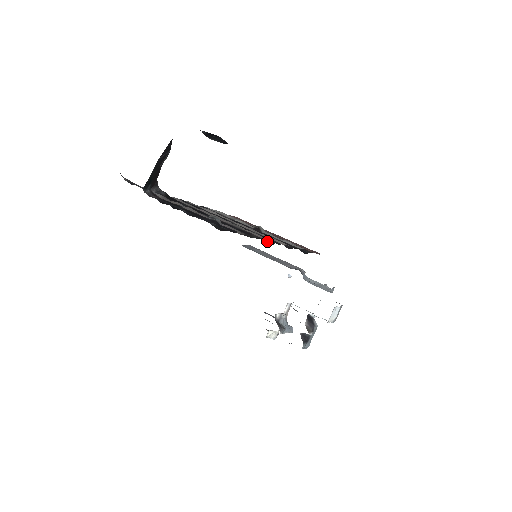
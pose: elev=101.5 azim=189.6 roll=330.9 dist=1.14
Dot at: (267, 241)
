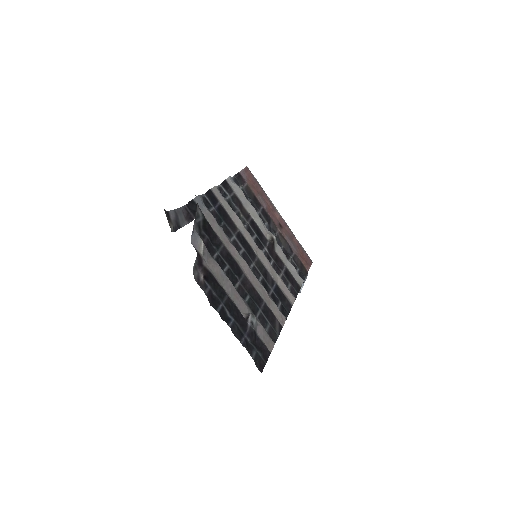
Dot at: (283, 312)
